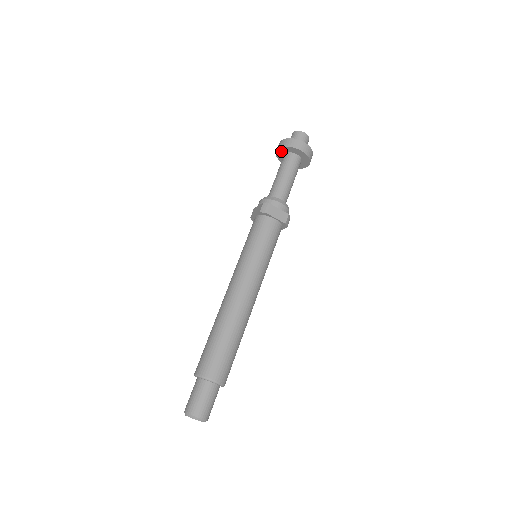
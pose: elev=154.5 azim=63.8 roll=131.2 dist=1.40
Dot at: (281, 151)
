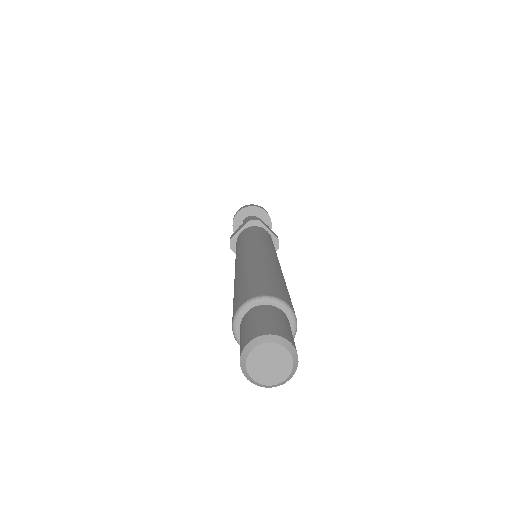
Dot at: (241, 215)
